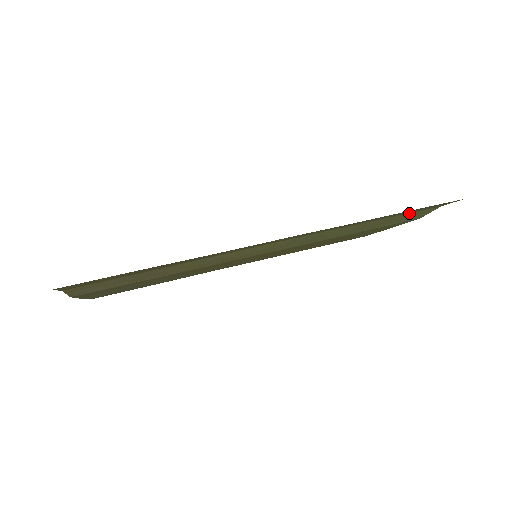
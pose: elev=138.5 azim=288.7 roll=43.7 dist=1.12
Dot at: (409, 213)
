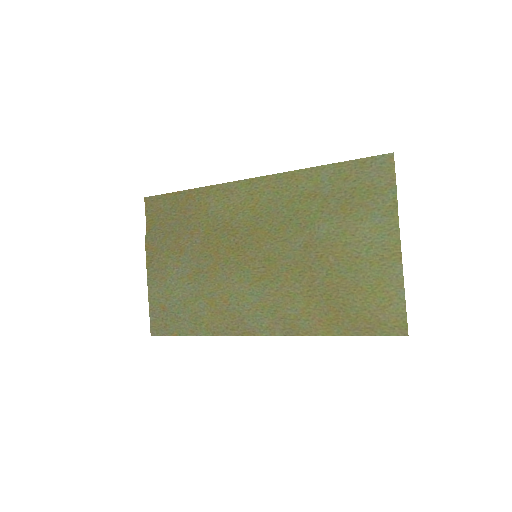
Dot at: (364, 188)
